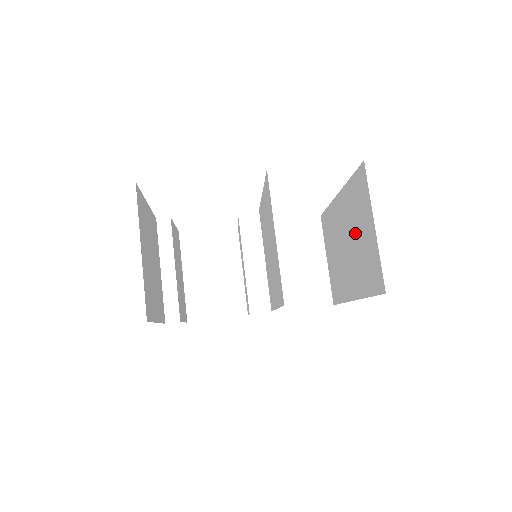
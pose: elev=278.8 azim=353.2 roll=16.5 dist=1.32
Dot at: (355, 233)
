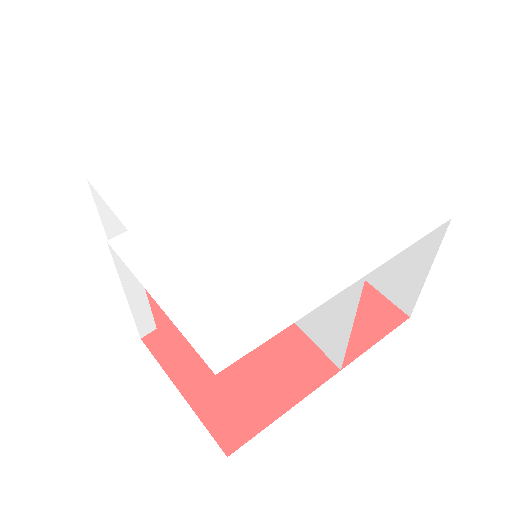
Dot at: occluded
